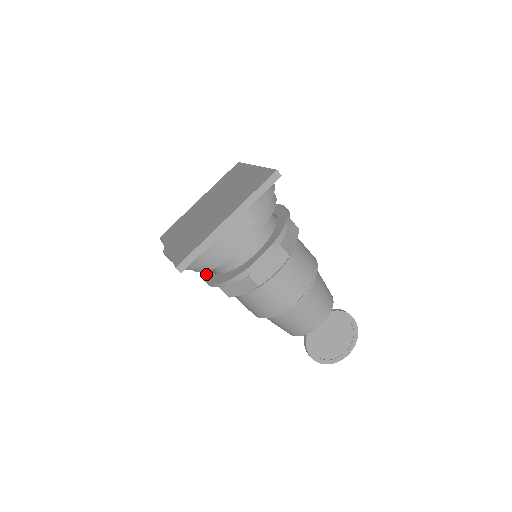
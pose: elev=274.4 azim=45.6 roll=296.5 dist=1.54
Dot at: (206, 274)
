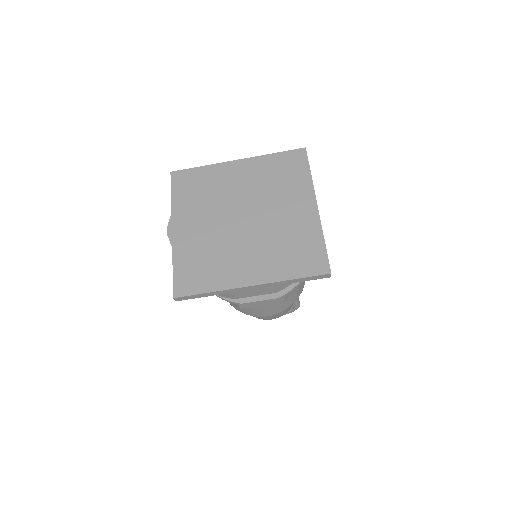
Dot at: occluded
